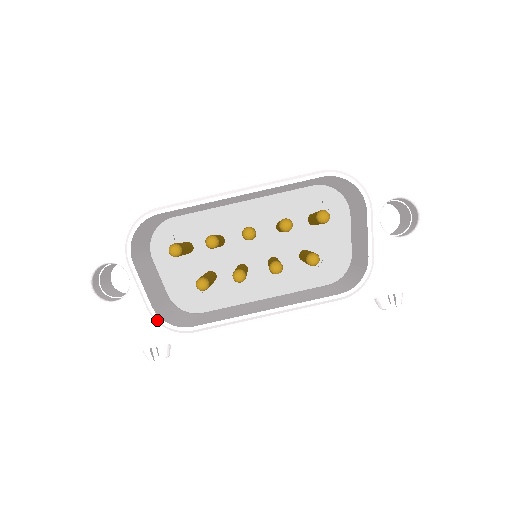
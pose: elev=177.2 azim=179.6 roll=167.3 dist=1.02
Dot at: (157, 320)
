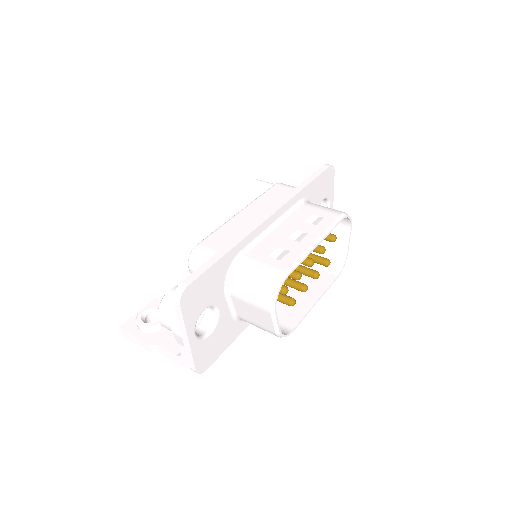
Dot at: (282, 336)
